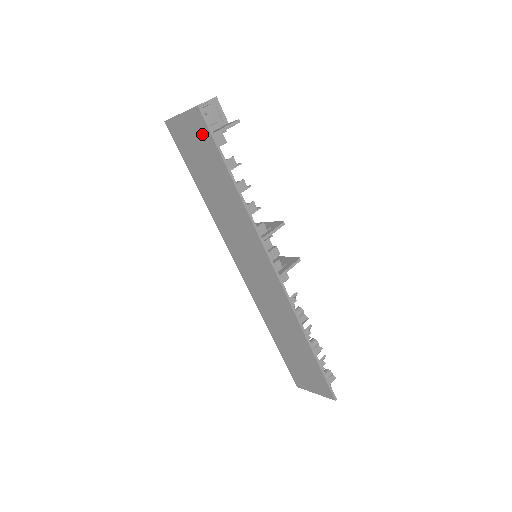
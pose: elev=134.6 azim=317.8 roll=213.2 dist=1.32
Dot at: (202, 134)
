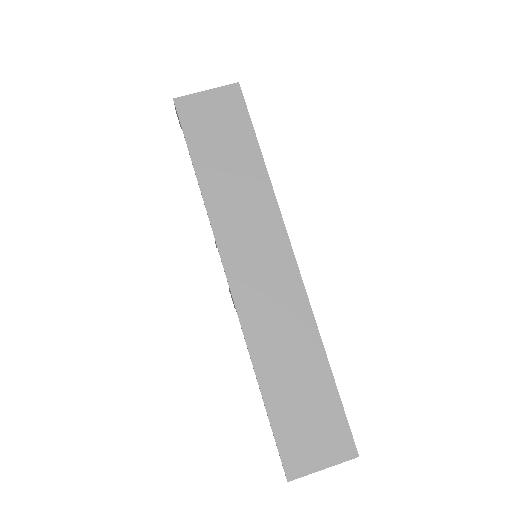
Dot at: (233, 108)
